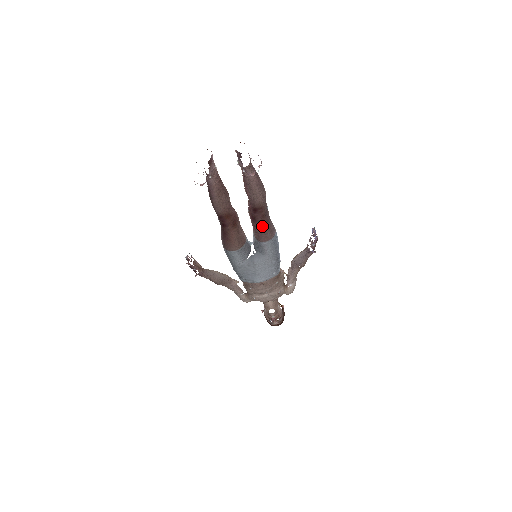
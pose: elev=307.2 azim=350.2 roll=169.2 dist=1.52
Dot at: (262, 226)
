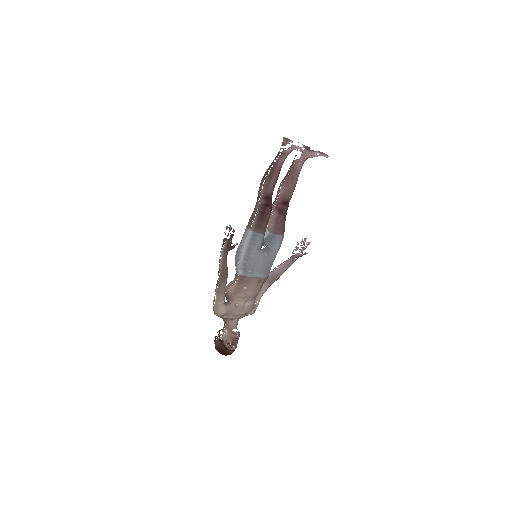
Dot at: (284, 219)
